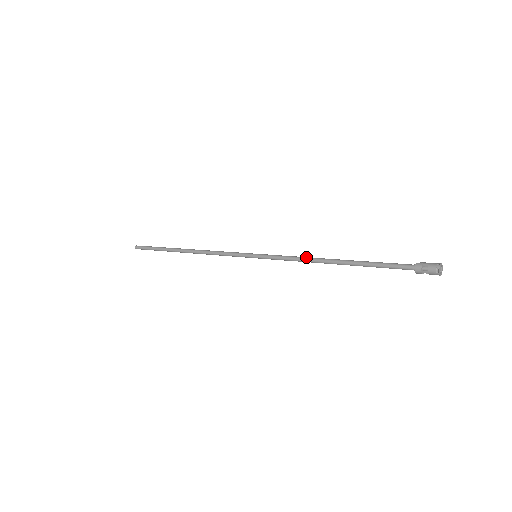
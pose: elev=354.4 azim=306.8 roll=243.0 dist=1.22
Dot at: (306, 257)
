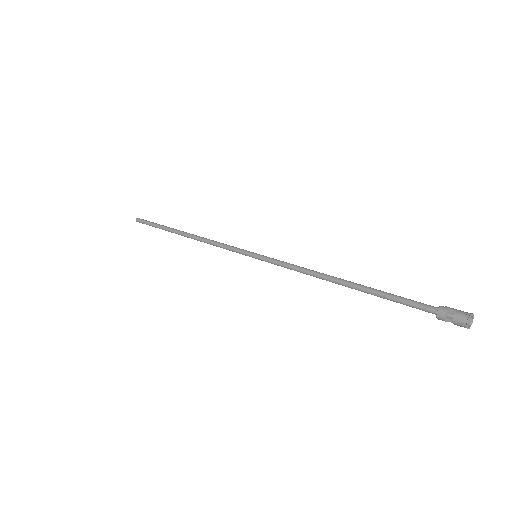
Dot at: occluded
